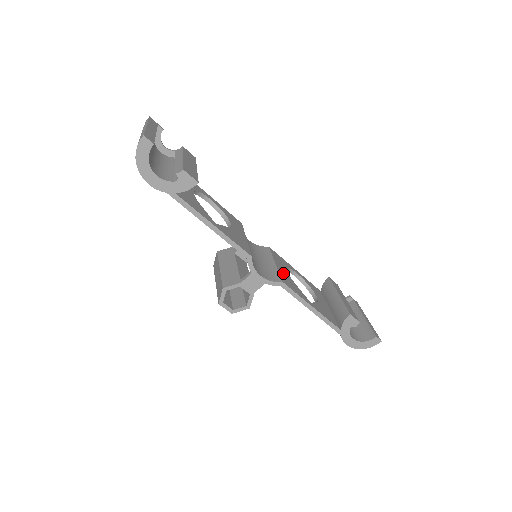
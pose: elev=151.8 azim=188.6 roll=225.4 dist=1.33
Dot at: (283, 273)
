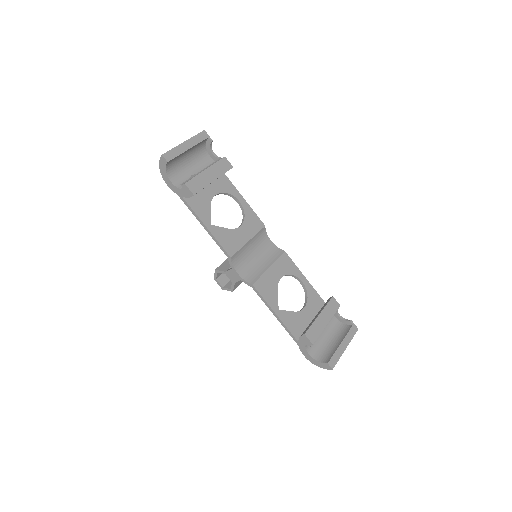
Dot at: (269, 278)
